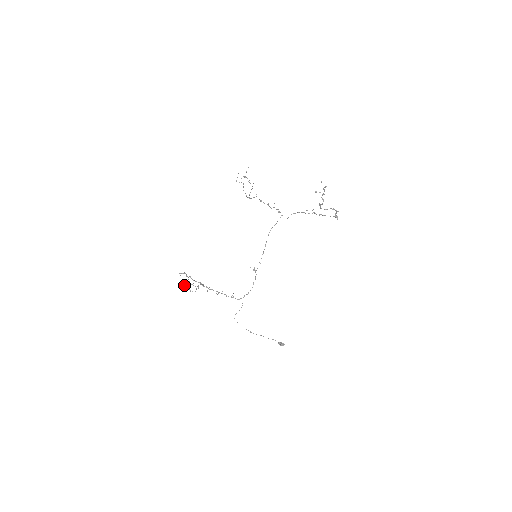
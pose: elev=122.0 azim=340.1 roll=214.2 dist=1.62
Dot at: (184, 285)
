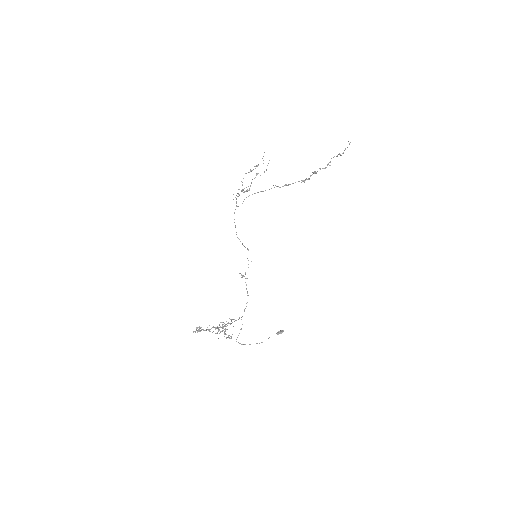
Dot at: occluded
